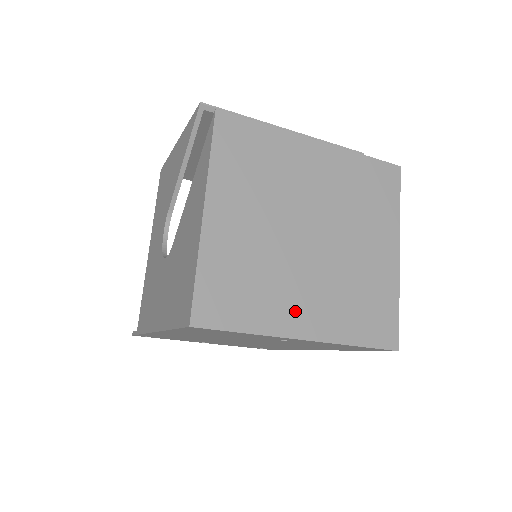
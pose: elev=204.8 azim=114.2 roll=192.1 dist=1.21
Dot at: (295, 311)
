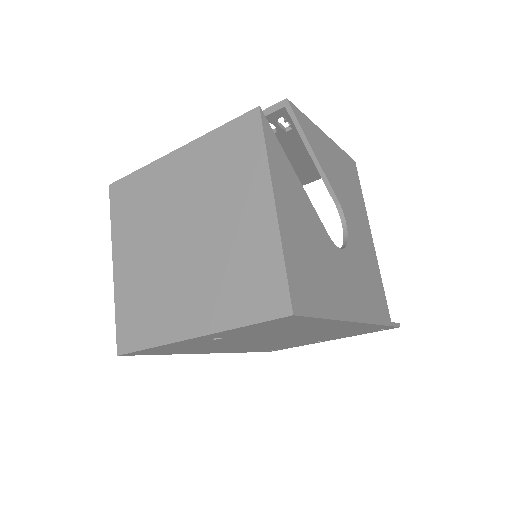
Dot at: (182, 314)
